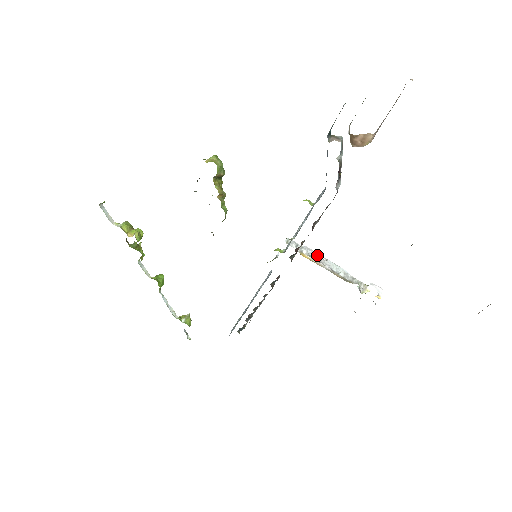
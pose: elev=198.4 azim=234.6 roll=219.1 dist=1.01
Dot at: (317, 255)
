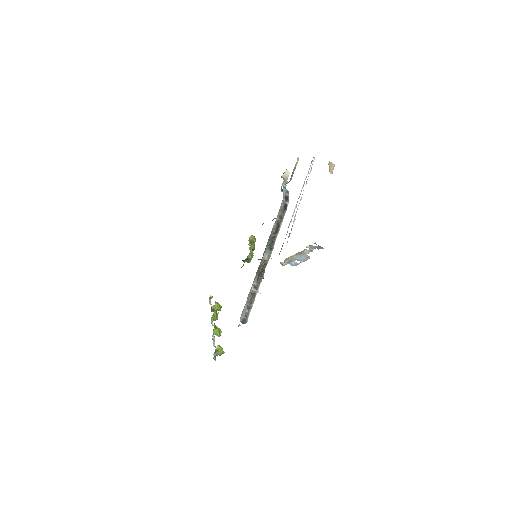
Dot at: (297, 263)
